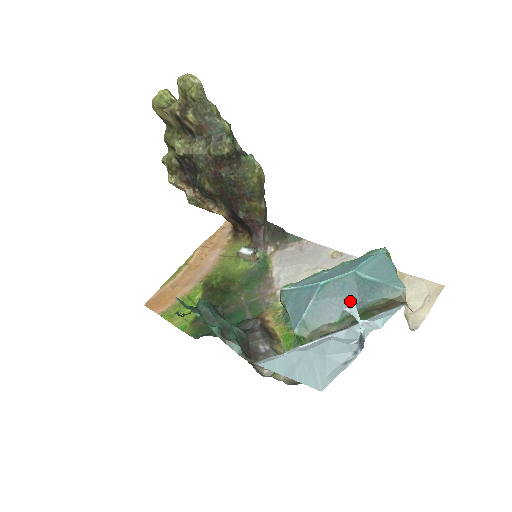
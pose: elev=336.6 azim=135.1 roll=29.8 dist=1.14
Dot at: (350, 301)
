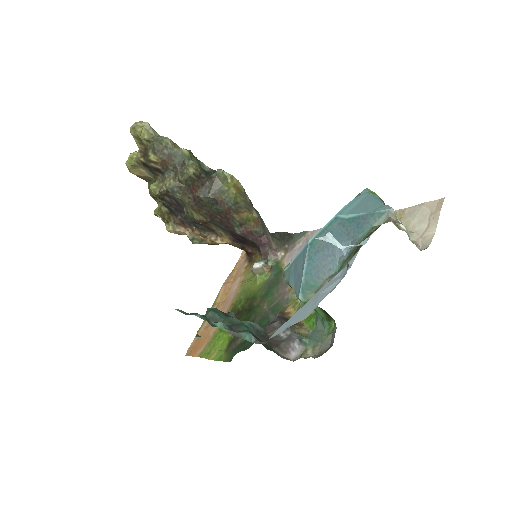
Dot at: occluded
